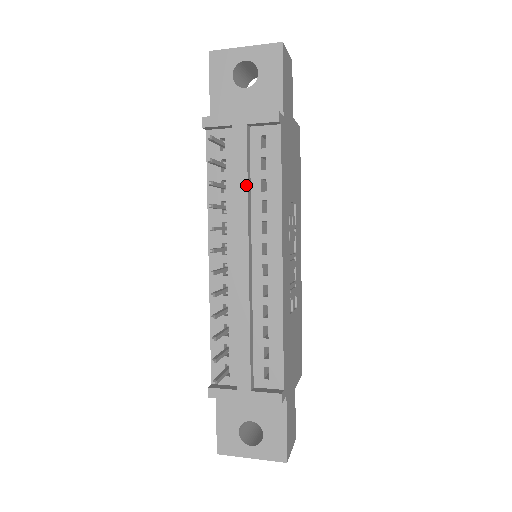
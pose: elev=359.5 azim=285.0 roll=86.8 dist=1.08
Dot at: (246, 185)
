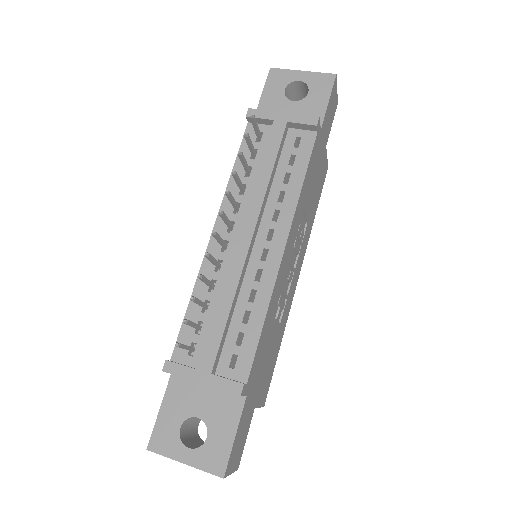
Dot at: (271, 171)
